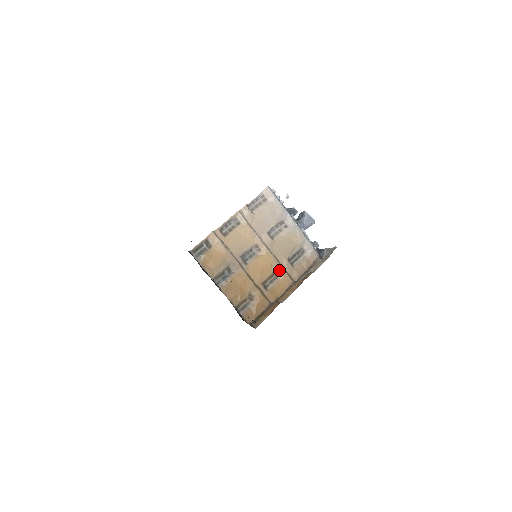
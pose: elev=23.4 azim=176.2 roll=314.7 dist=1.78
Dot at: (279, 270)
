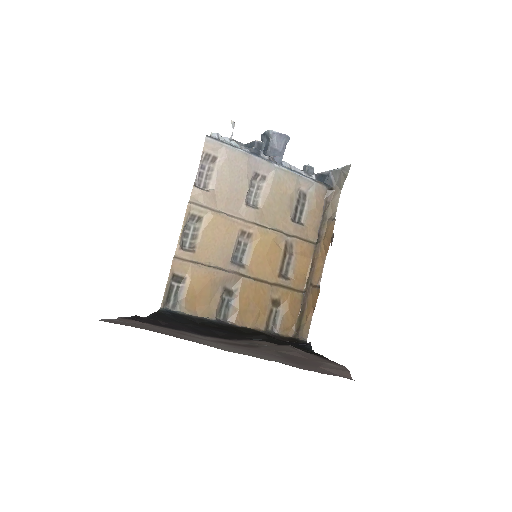
Dot at: (289, 243)
